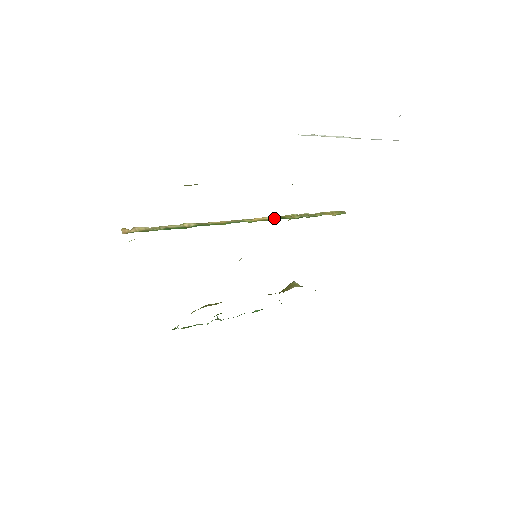
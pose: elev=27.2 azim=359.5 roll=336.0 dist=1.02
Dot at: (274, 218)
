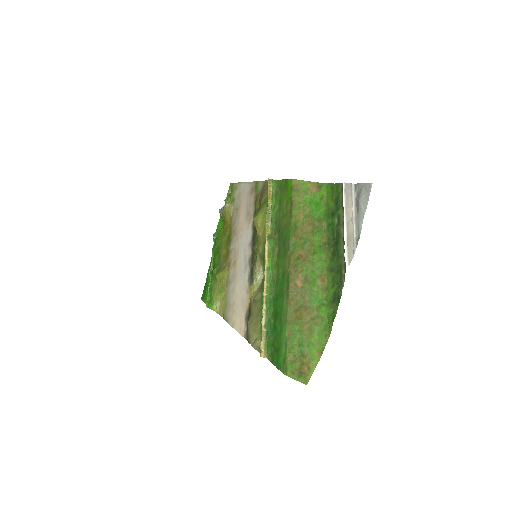
Dot at: (268, 243)
